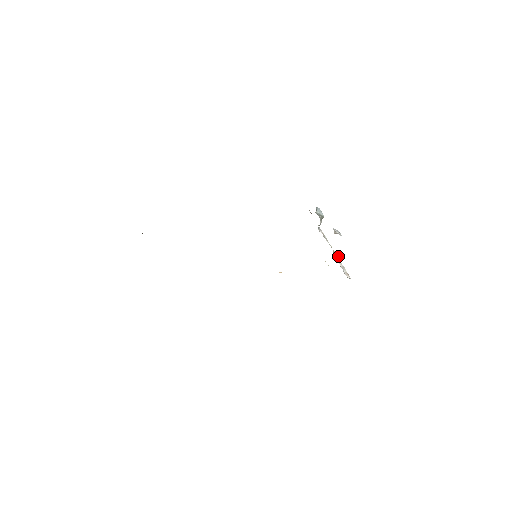
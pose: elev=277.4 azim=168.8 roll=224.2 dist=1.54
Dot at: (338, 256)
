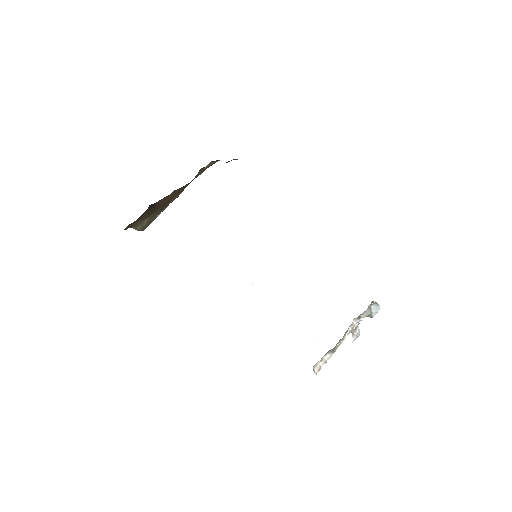
Dot at: (332, 349)
